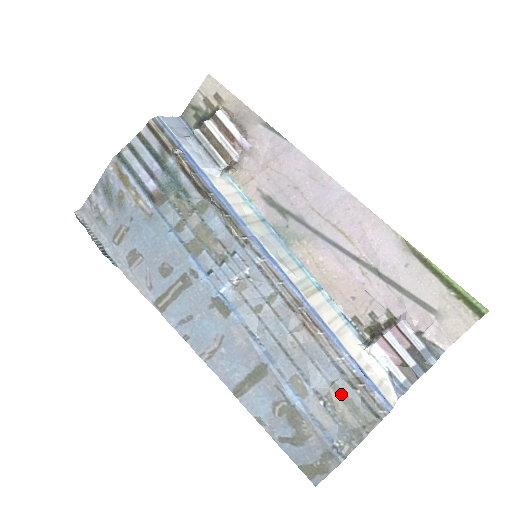
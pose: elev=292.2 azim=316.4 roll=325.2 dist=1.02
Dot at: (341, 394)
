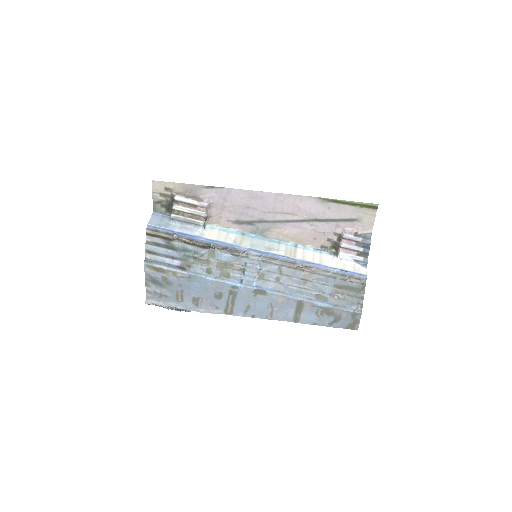
Dot at: (341, 287)
